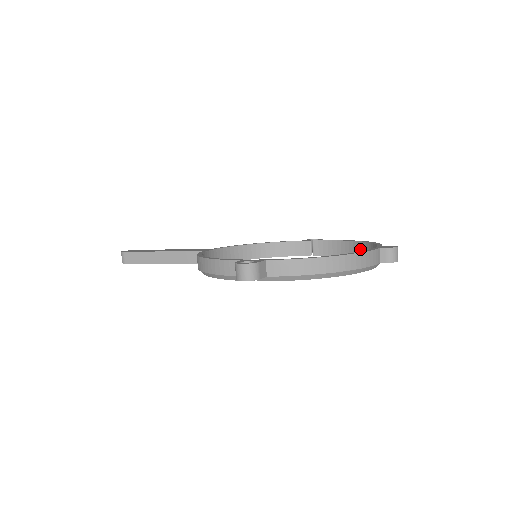
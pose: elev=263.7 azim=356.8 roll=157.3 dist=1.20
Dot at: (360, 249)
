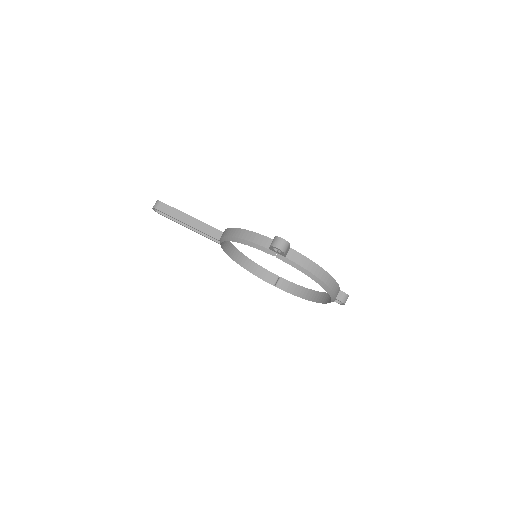
Dot at: (313, 295)
